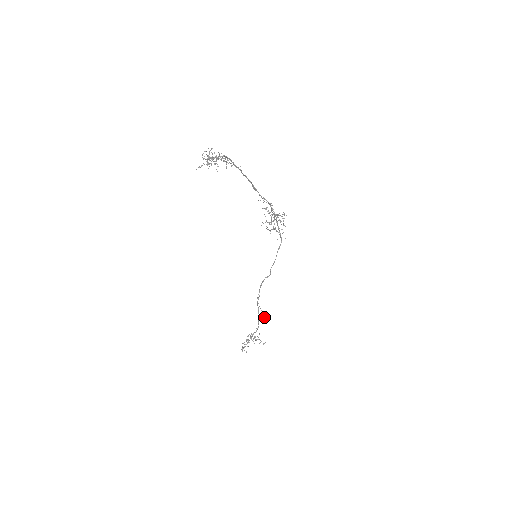
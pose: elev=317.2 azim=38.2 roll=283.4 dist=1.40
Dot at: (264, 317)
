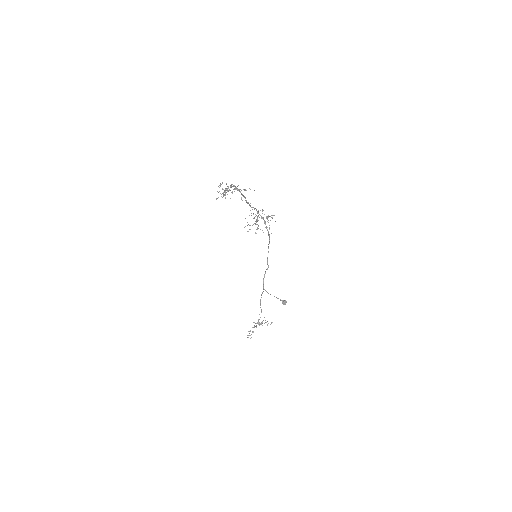
Dot at: (282, 301)
